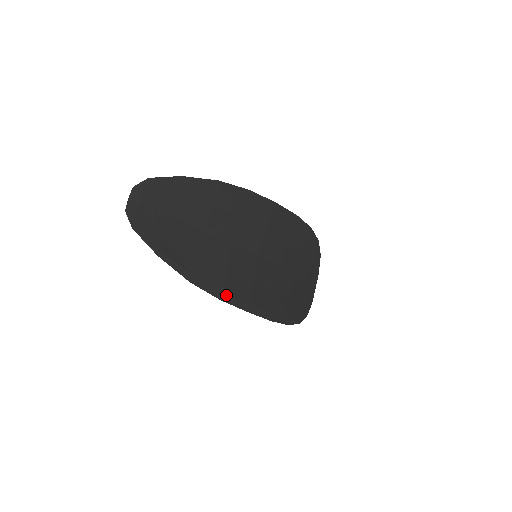
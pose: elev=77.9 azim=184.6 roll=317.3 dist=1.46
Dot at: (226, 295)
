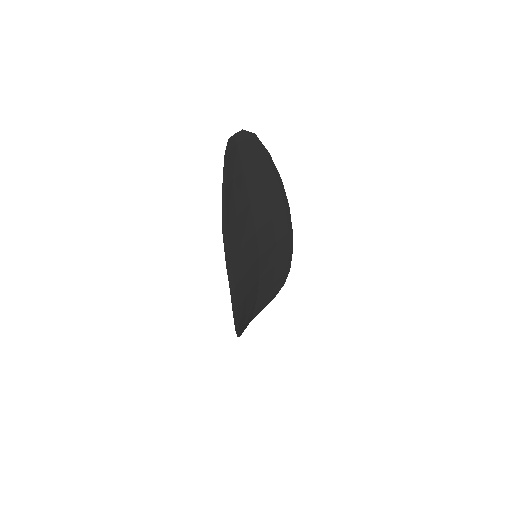
Dot at: (230, 265)
